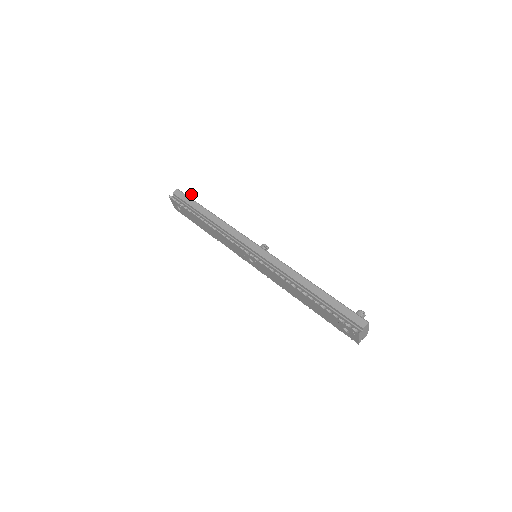
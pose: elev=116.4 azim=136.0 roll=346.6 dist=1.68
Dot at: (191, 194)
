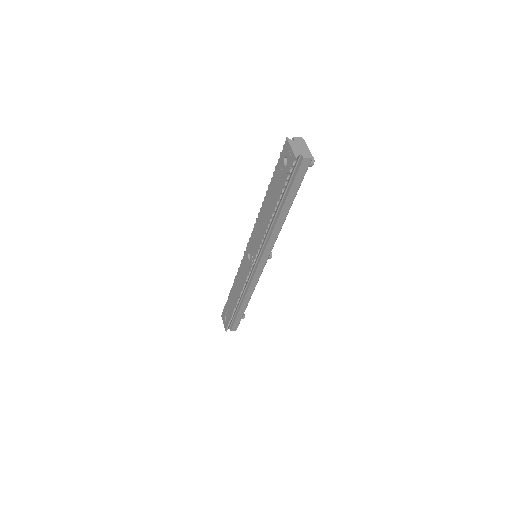
Dot at: occluded
